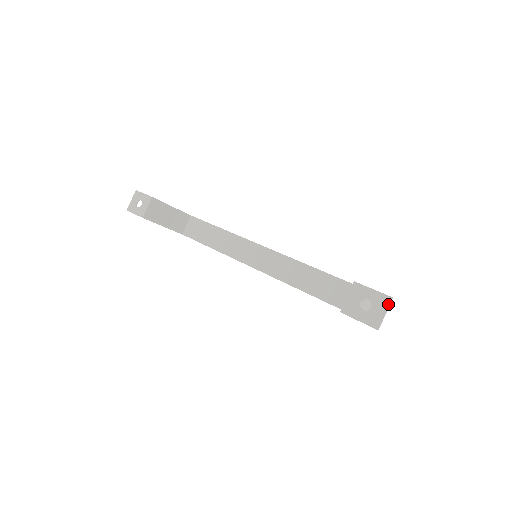
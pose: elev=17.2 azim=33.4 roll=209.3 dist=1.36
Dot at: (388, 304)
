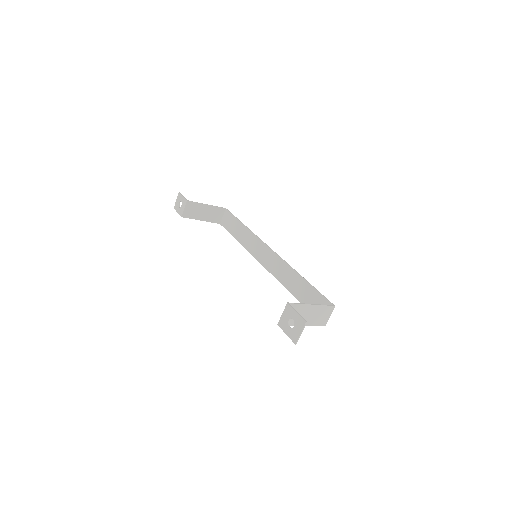
Dot at: (303, 326)
